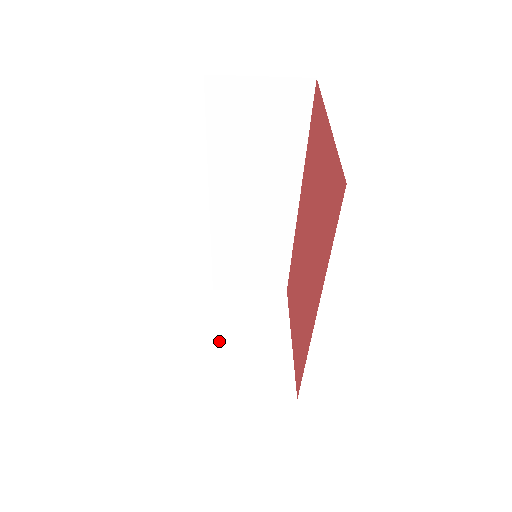
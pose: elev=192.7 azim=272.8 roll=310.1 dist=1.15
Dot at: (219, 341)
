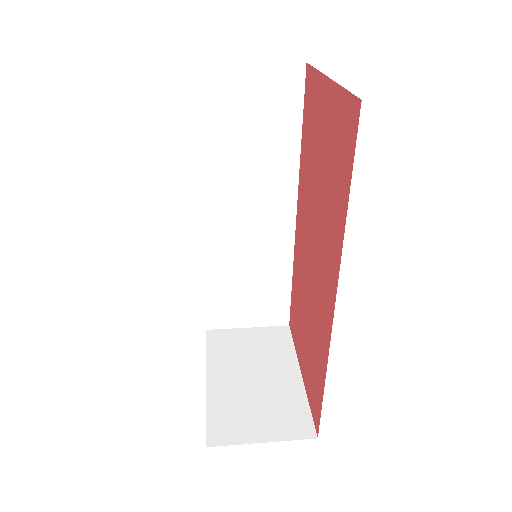
Dot at: (216, 381)
